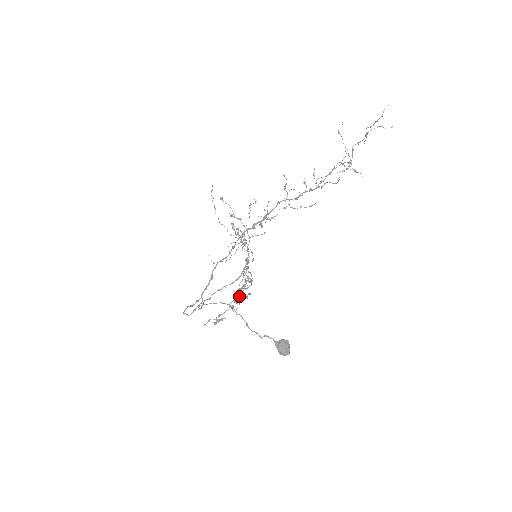
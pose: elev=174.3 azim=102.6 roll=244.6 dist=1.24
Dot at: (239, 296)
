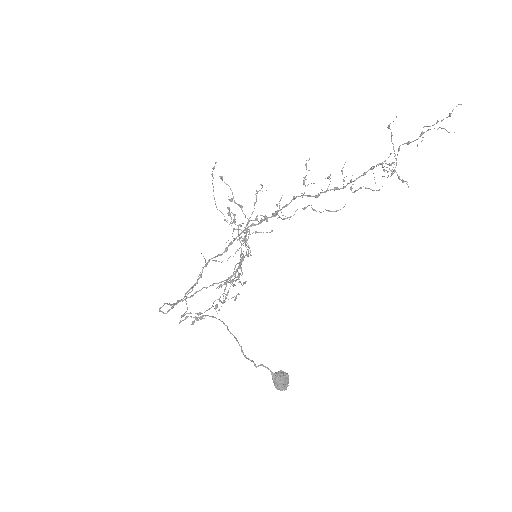
Dot at: (226, 295)
